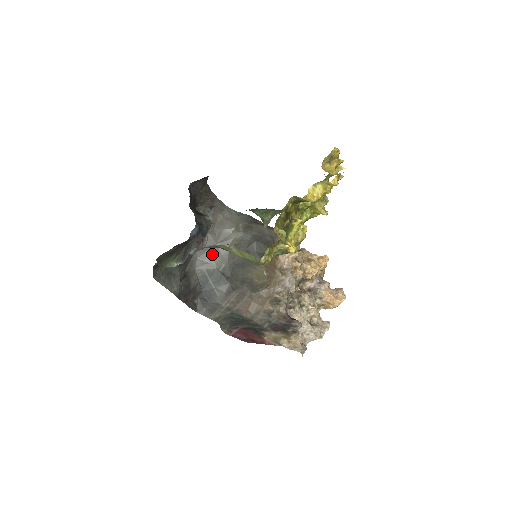
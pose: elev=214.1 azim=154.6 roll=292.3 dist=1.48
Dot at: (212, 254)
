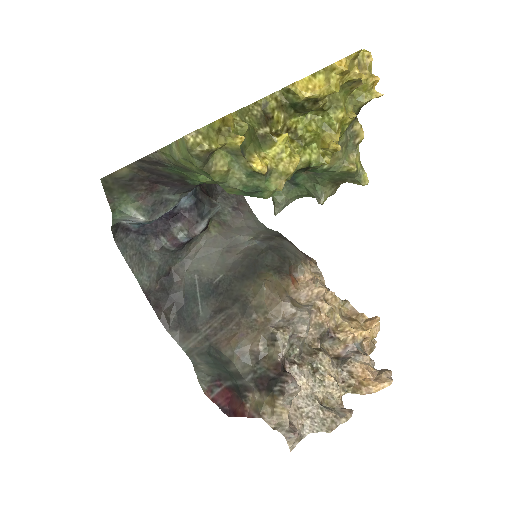
Dot at: (213, 260)
